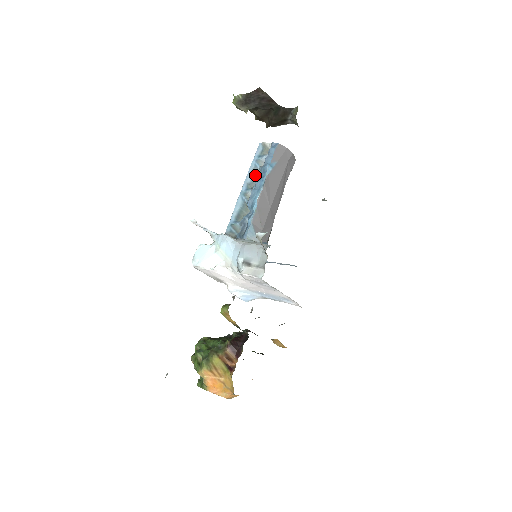
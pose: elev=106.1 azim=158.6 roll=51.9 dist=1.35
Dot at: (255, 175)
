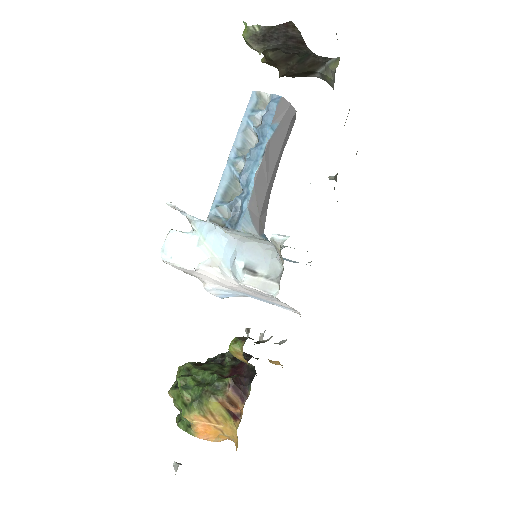
Dot at: (247, 137)
